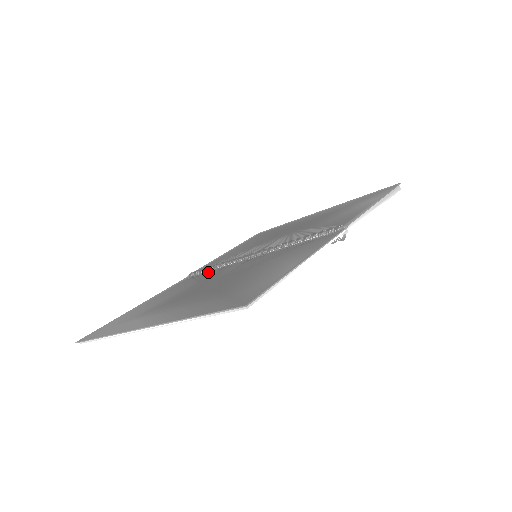
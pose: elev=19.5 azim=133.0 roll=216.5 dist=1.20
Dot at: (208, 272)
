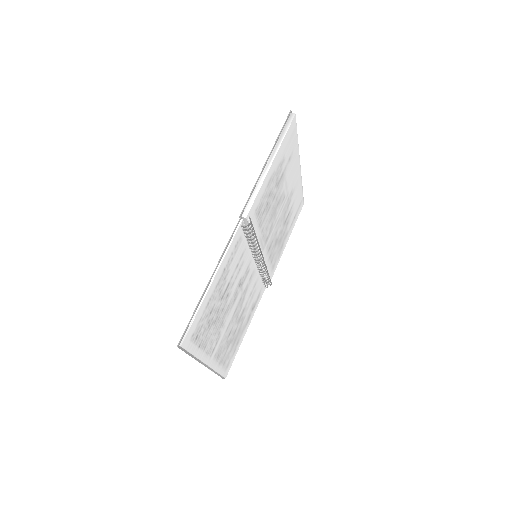
Dot at: occluded
